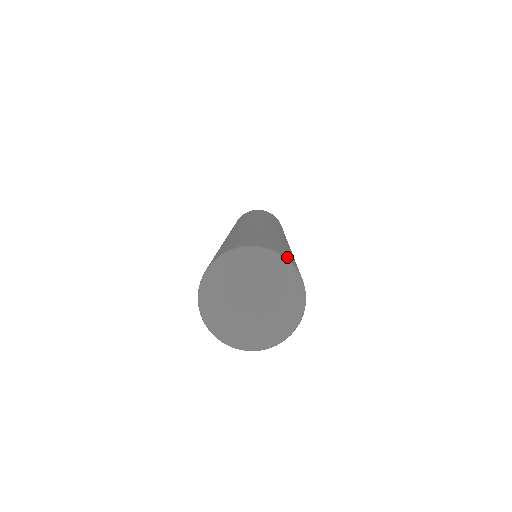
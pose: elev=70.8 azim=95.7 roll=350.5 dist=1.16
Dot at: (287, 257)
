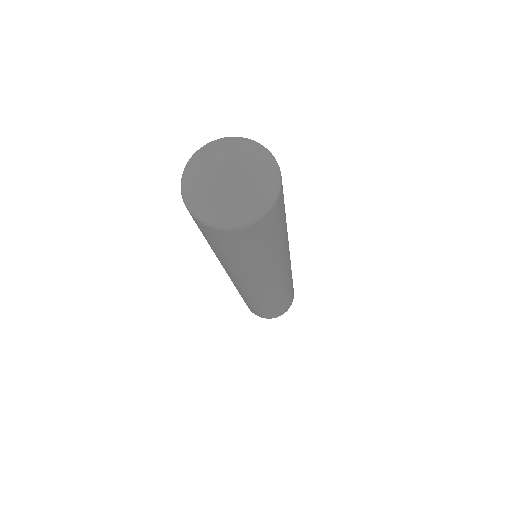
Dot at: occluded
